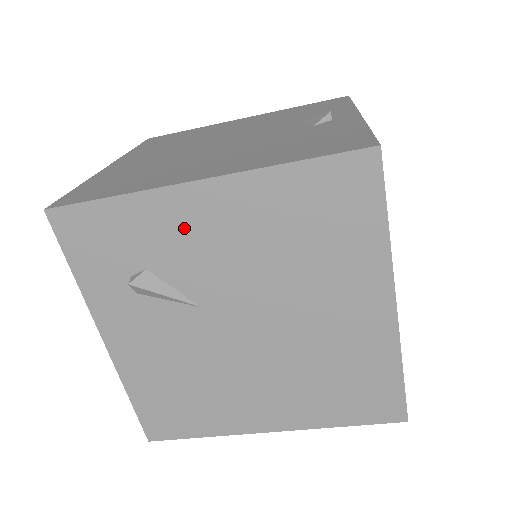
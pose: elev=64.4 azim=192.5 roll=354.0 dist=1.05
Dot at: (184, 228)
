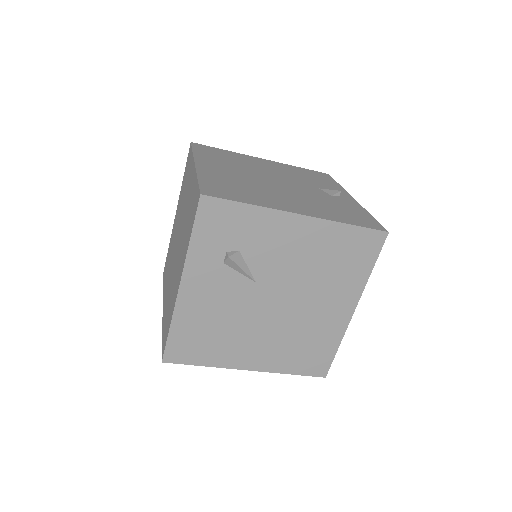
Dot at: (276, 236)
